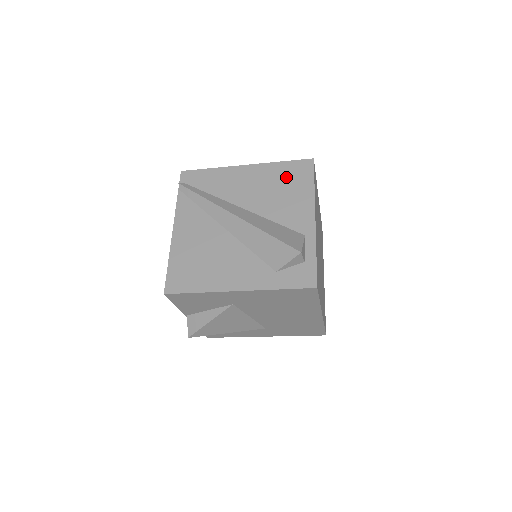
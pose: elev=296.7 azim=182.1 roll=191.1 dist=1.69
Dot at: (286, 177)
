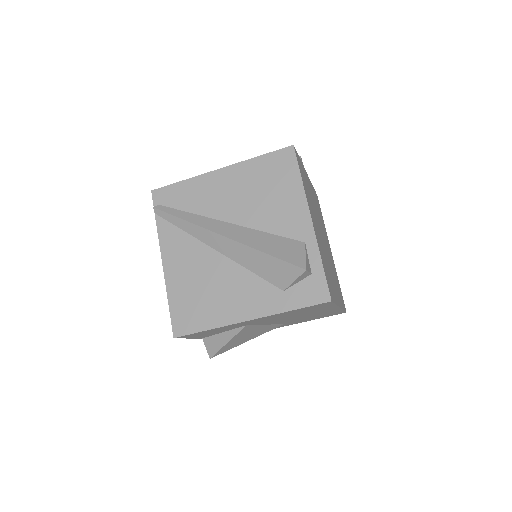
Dot at: (268, 175)
